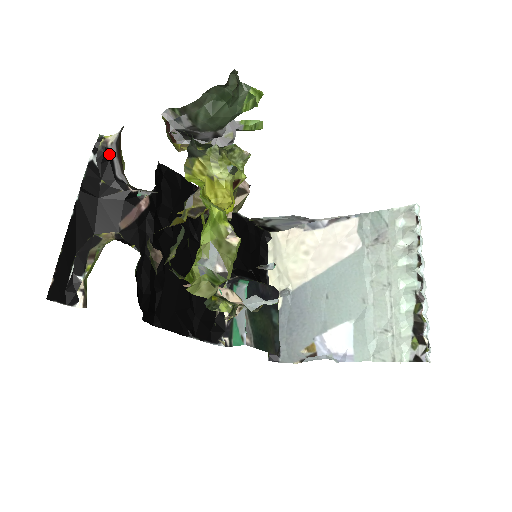
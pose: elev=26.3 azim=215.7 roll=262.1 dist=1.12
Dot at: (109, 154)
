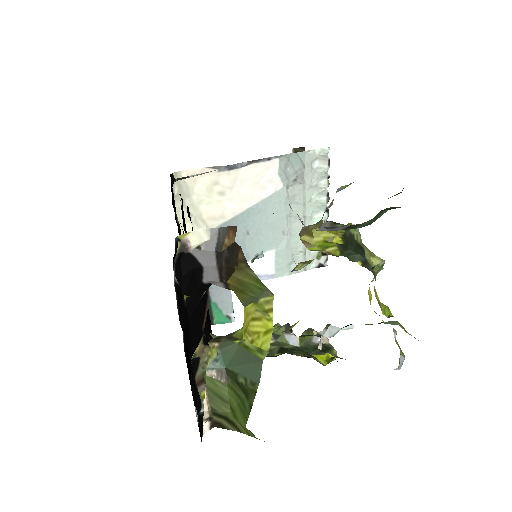
Dot at: (193, 261)
